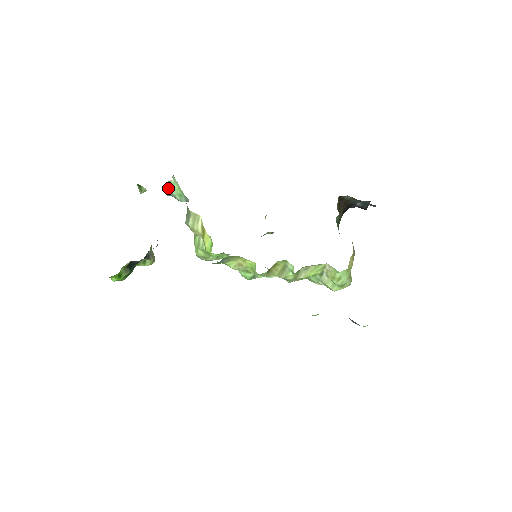
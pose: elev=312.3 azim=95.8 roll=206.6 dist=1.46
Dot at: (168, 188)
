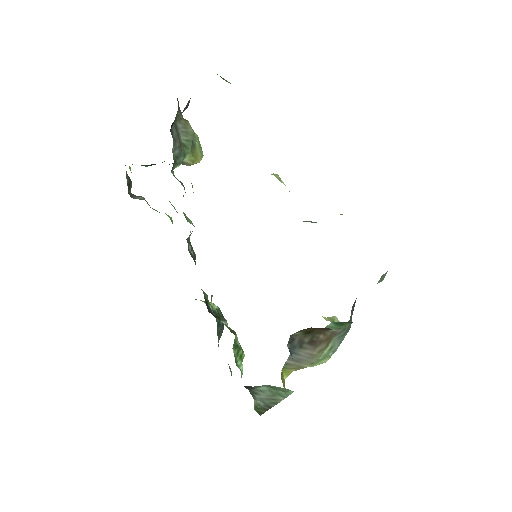
Dot at: occluded
